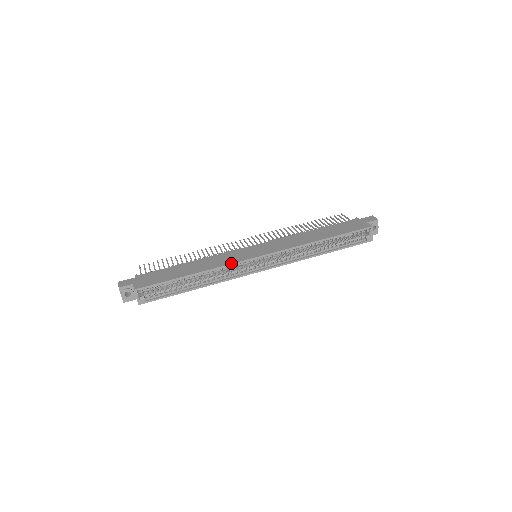
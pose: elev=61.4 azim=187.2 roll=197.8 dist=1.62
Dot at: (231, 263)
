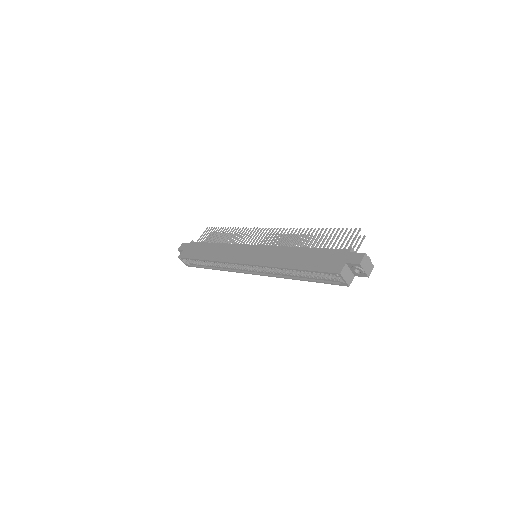
Dot at: (225, 261)
